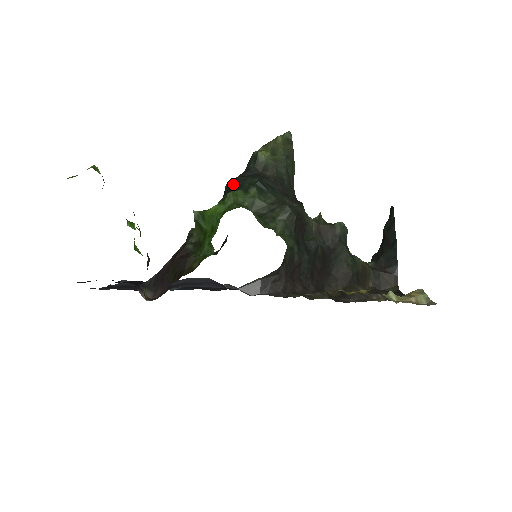
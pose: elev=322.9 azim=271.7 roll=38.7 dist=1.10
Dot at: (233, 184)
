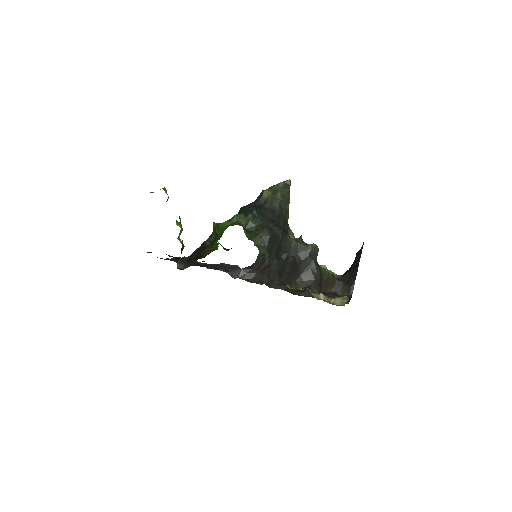
Dot at: (242, 209)
